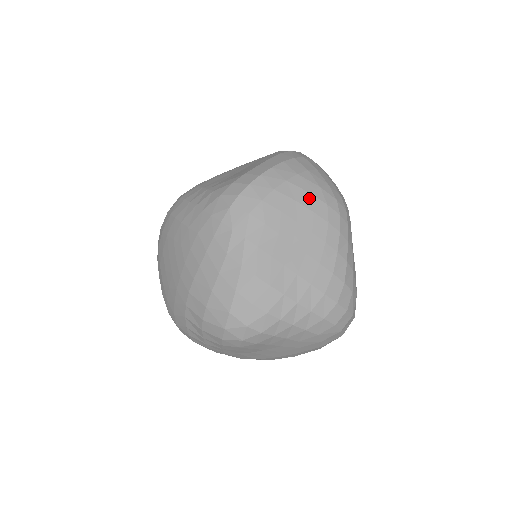
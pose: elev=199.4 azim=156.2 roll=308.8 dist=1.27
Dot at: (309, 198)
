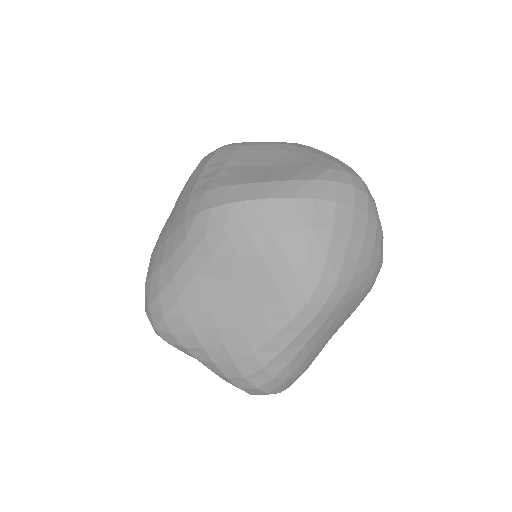
Dot at: (280, 262)
